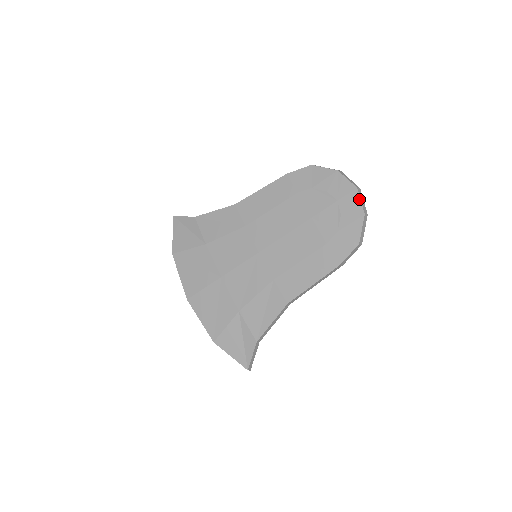
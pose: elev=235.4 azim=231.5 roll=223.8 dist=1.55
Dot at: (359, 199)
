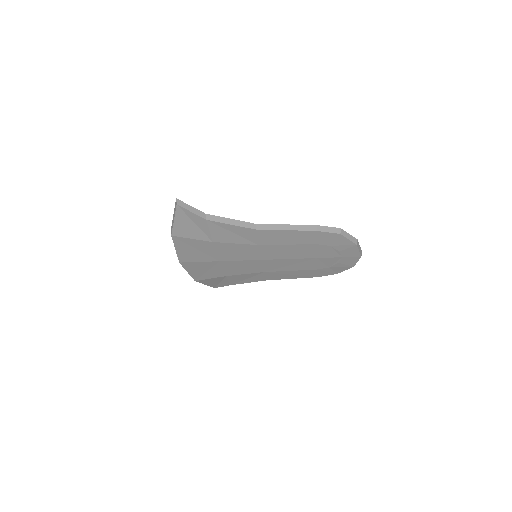
Dot at: (357, 261)
